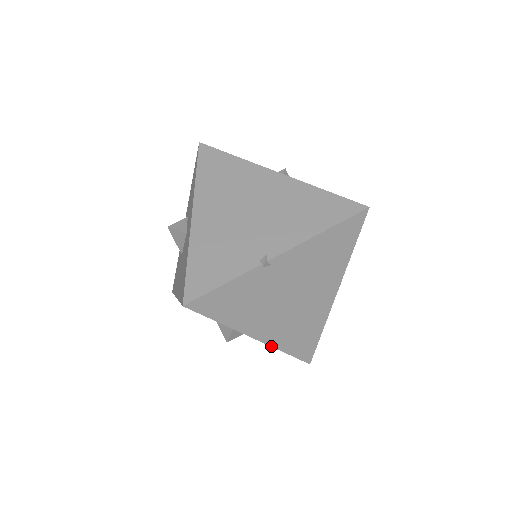
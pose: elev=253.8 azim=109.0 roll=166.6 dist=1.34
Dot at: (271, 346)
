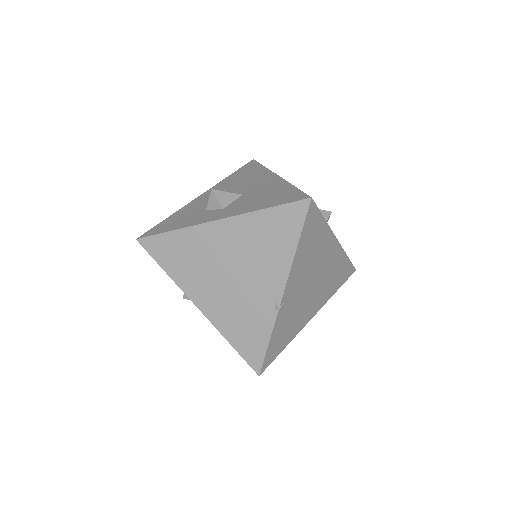
Dot at: (324, 304)
